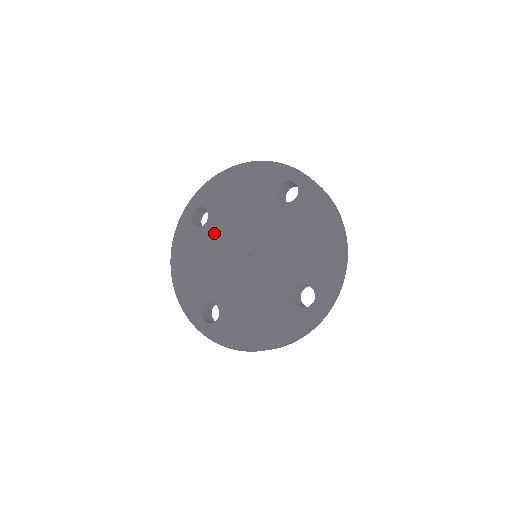
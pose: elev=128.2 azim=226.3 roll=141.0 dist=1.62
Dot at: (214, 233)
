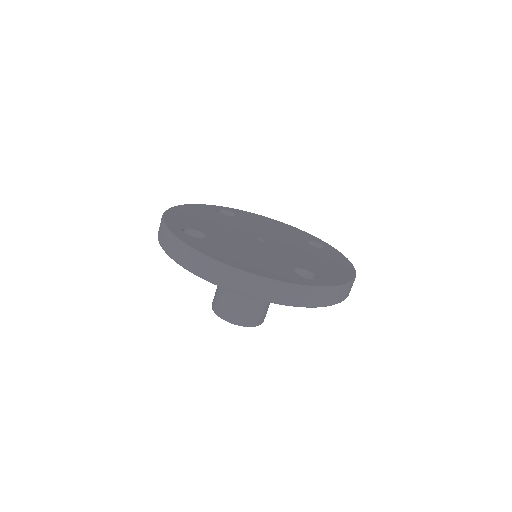
Dot at: (235, 221)
